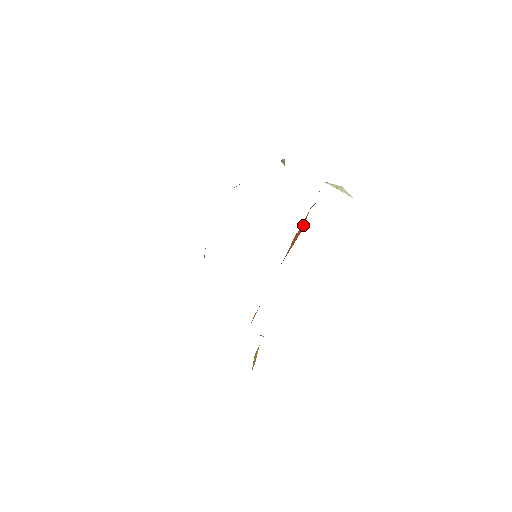
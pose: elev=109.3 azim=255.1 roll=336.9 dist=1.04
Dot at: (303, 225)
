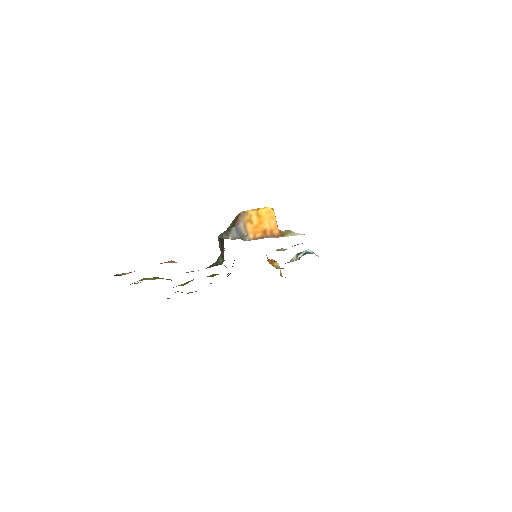
Dot at: occluded
